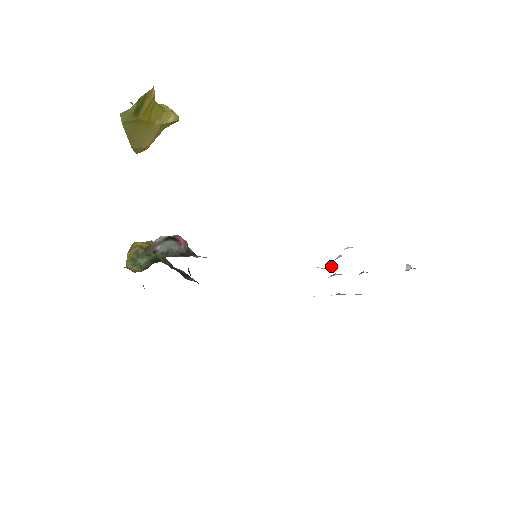
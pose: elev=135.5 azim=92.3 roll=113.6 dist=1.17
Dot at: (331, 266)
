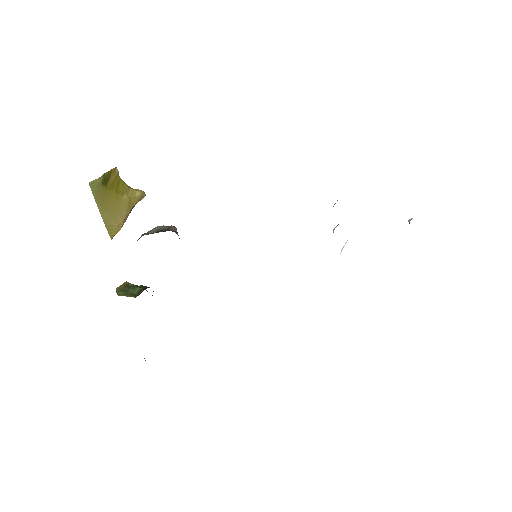
Dot at: (334, 229)
